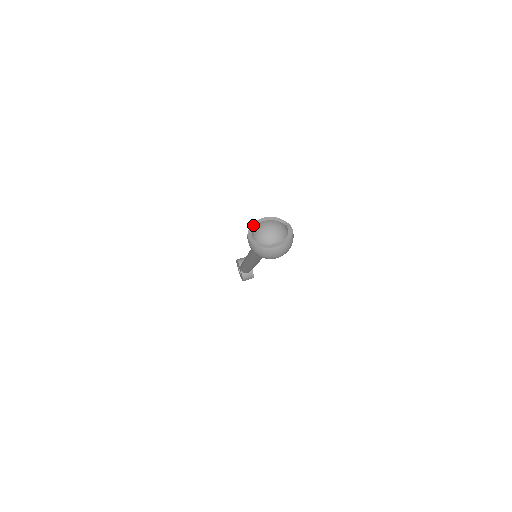
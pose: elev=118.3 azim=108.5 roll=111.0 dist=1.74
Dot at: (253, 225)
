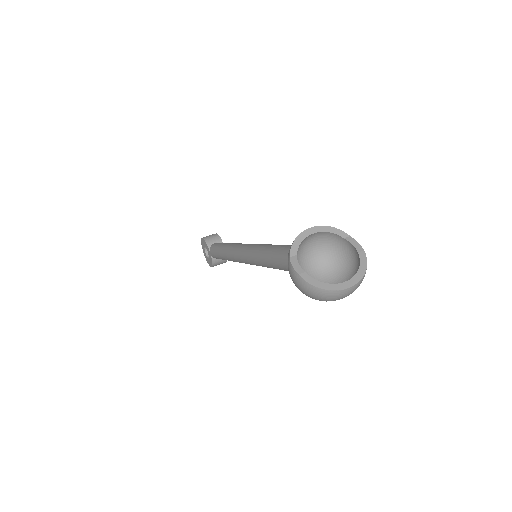
Dot at: (297, 241)
